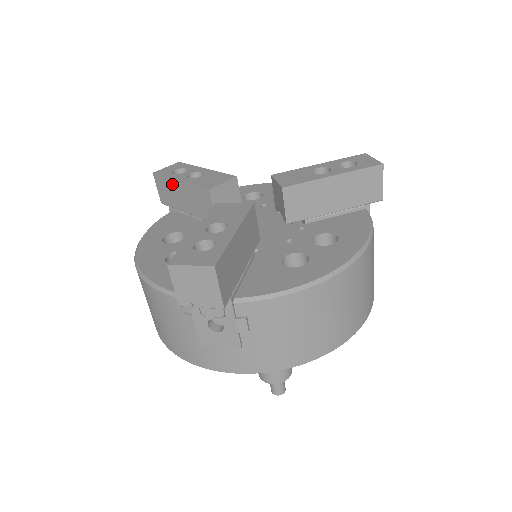
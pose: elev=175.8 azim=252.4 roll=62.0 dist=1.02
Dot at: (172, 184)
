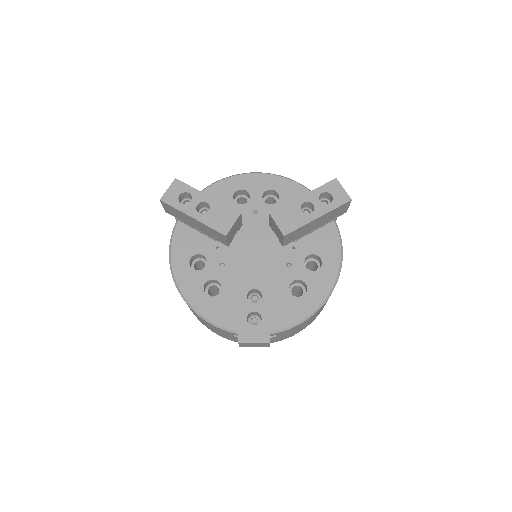
Dot at: (183, 215)
